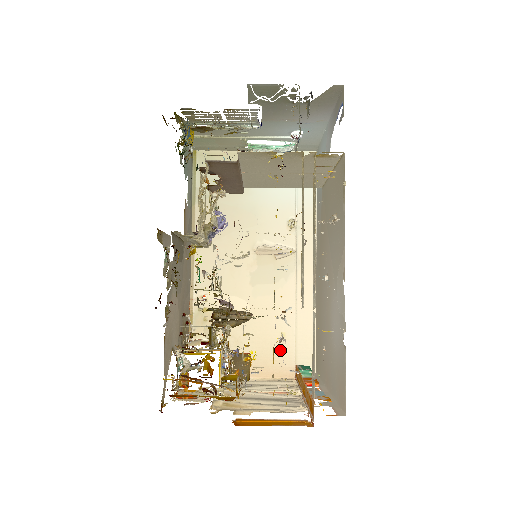
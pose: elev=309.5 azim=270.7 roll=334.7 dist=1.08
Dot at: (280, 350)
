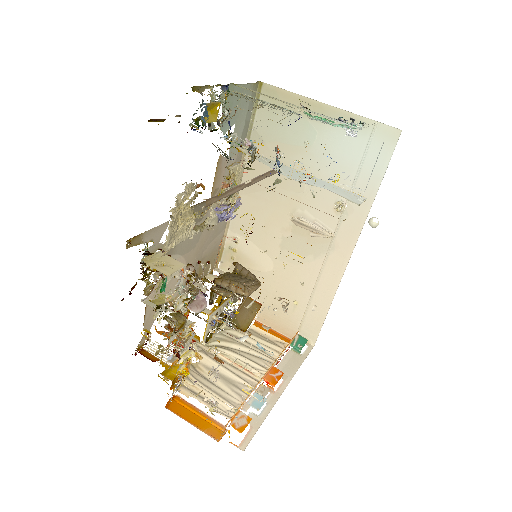
Dot at: (289, 313)
